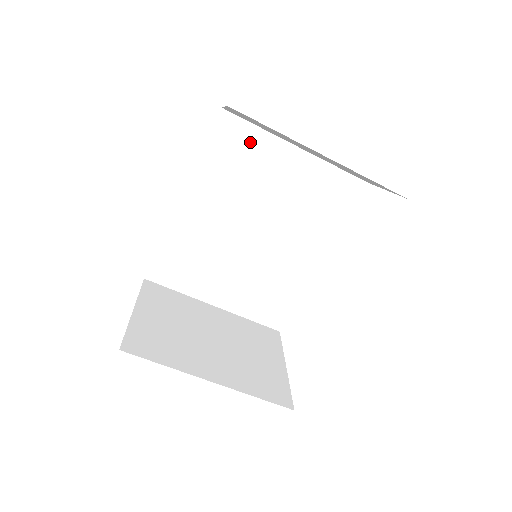
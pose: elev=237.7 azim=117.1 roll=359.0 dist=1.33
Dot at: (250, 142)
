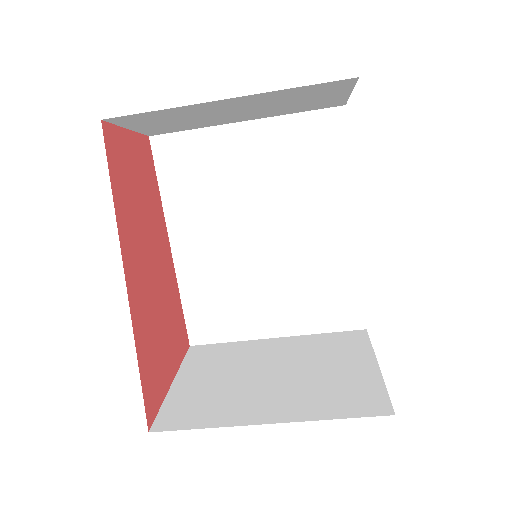
Dot at: (196, 149)
